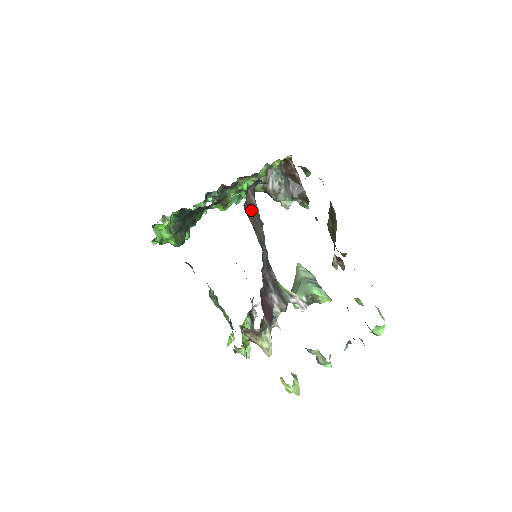
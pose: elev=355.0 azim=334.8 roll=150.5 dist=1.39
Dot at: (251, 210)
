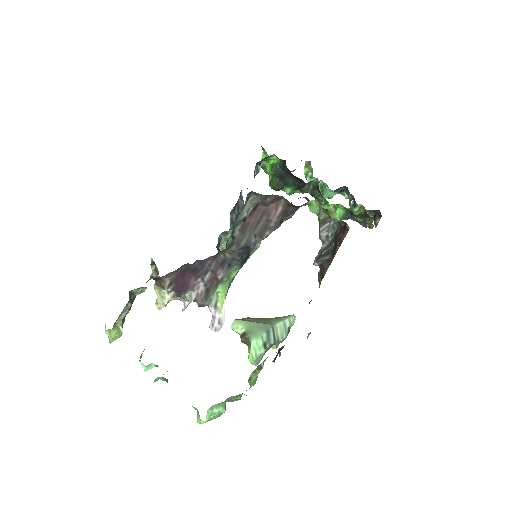
Dot at: (265, 214)
